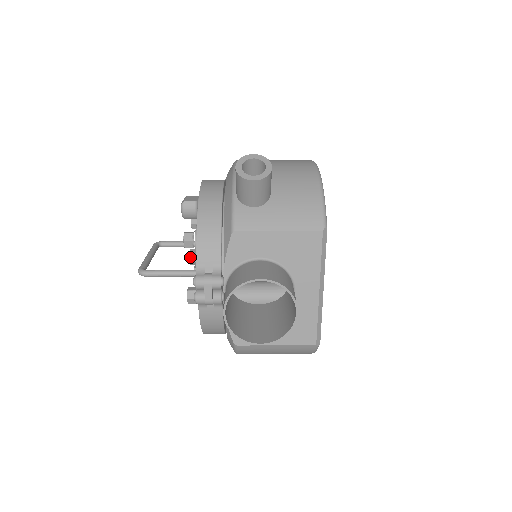
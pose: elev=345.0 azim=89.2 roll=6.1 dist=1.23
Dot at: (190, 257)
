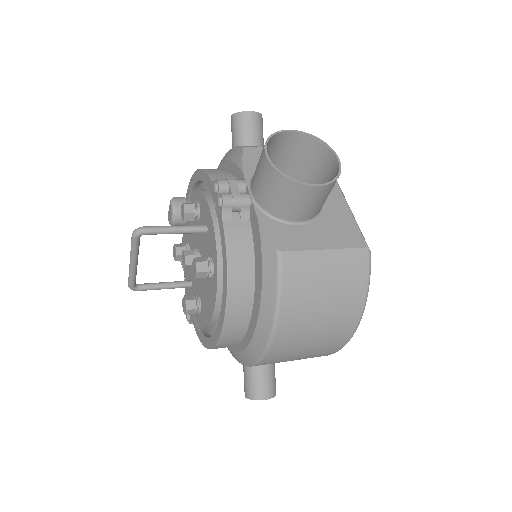
Dot at: (185, 252)
